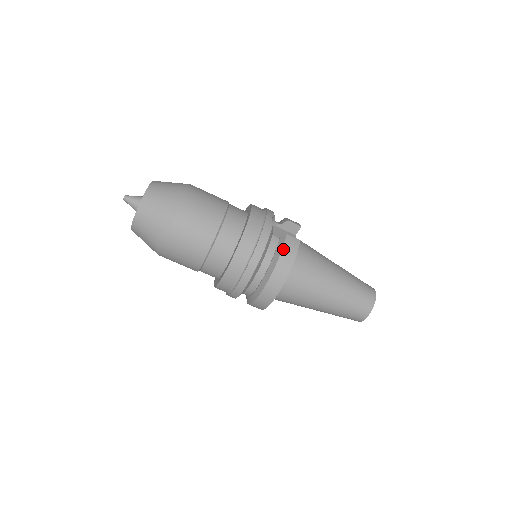
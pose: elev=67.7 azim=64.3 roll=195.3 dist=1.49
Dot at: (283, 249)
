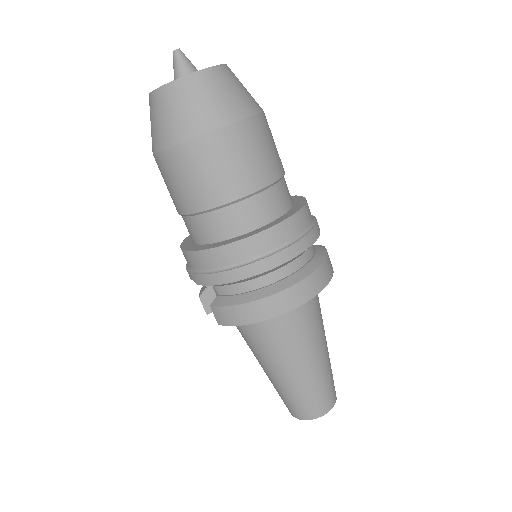
Dot at: occluded
